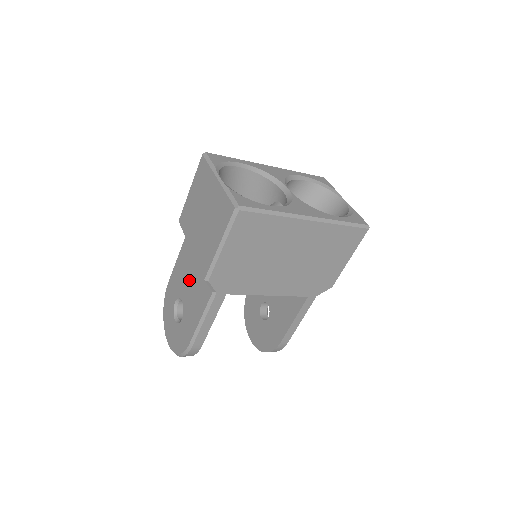
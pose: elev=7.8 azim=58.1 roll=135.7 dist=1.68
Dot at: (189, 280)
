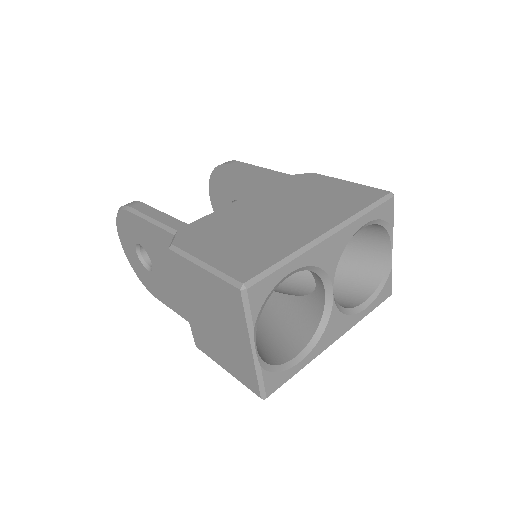
Dot at: (167, 271)
